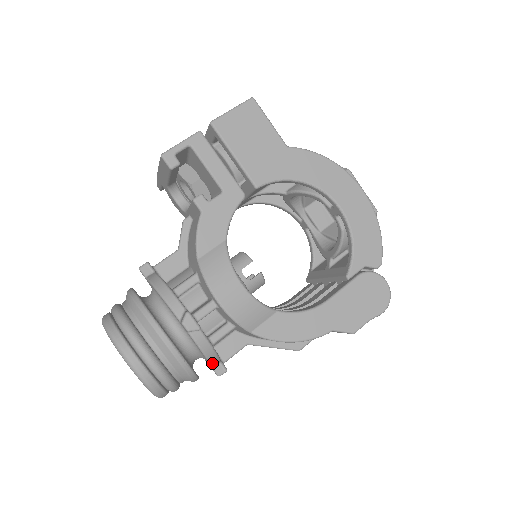
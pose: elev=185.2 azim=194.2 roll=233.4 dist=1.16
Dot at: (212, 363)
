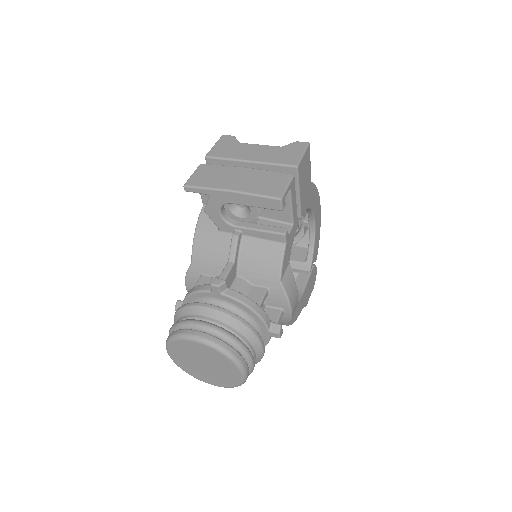
Dot at: occluded
